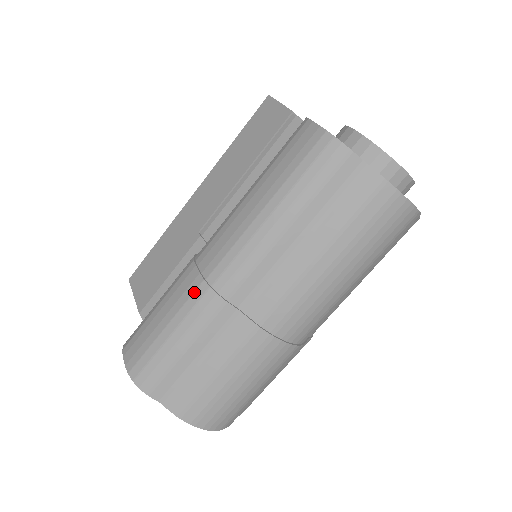
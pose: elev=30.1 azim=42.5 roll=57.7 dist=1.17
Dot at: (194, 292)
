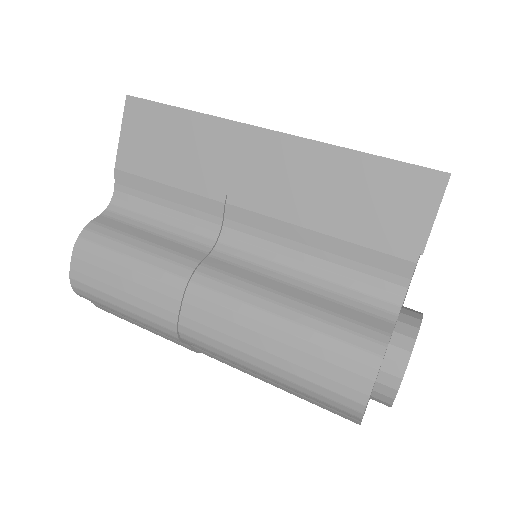
Dot at: (162, 319)
